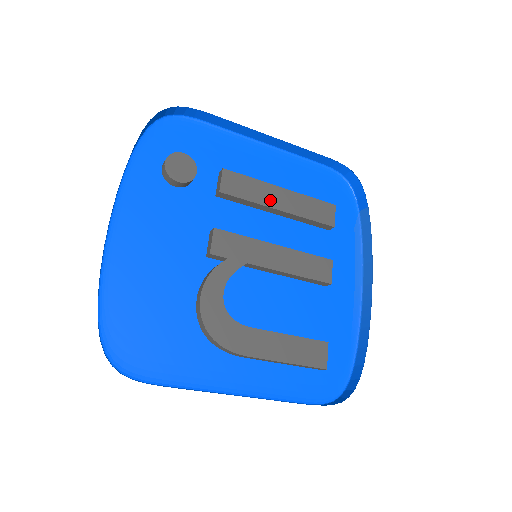
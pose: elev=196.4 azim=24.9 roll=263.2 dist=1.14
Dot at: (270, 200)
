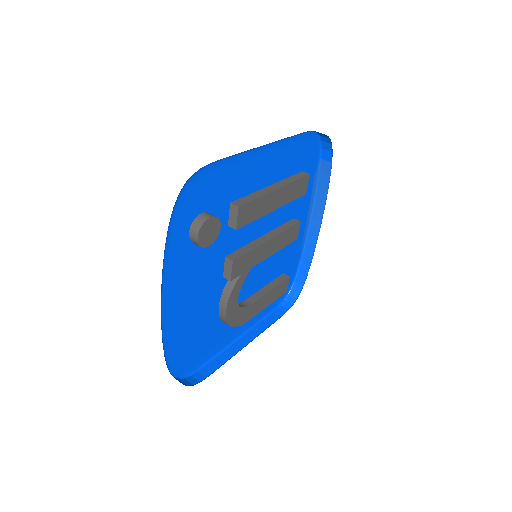
Dot at: (269, 207)
